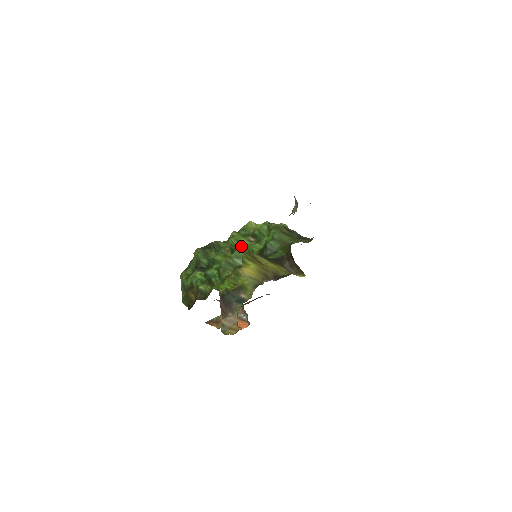
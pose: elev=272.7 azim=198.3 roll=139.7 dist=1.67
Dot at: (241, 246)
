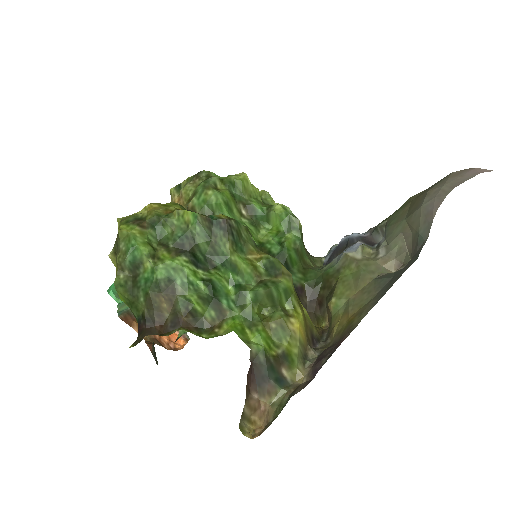
Dot at: occluded
